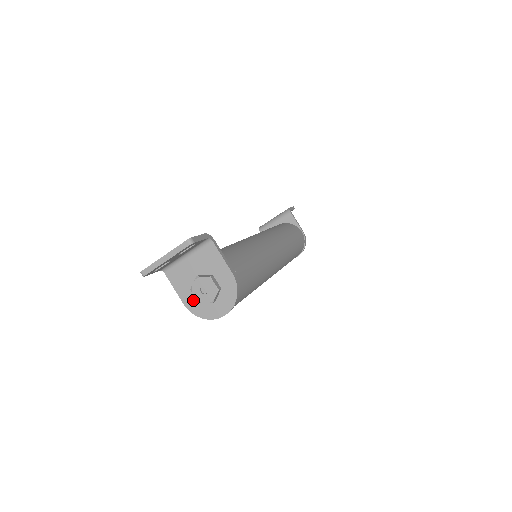
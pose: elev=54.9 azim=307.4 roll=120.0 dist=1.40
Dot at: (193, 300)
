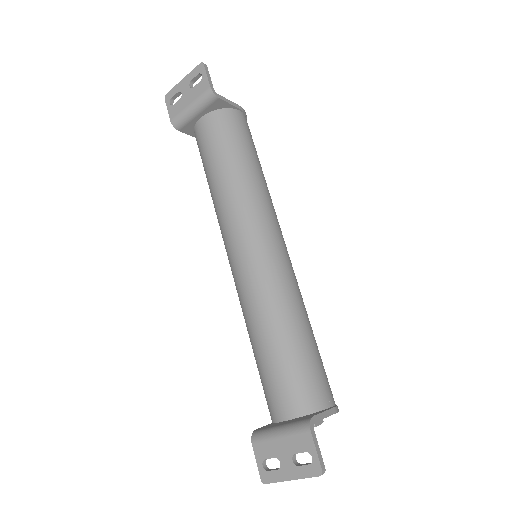
Dot at: occluded
